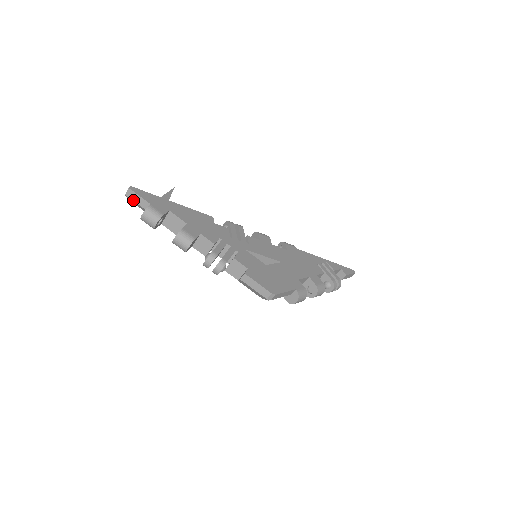
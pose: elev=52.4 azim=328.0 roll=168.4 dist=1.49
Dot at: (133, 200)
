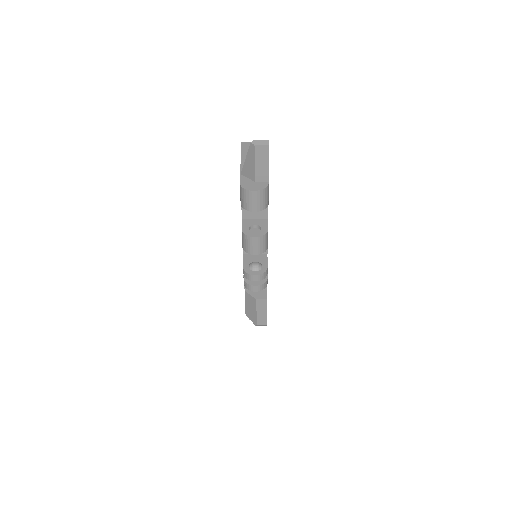
Dot at: (256, 158)
